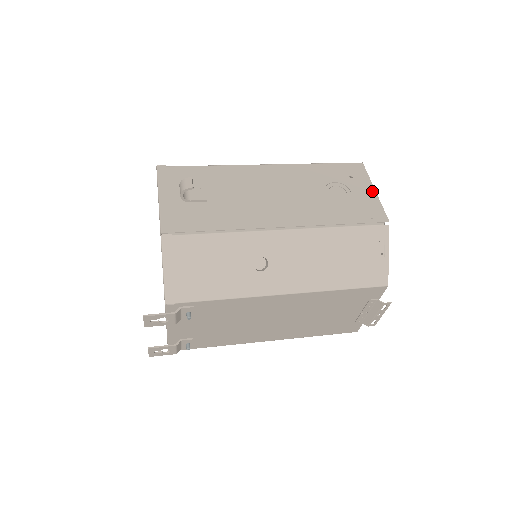
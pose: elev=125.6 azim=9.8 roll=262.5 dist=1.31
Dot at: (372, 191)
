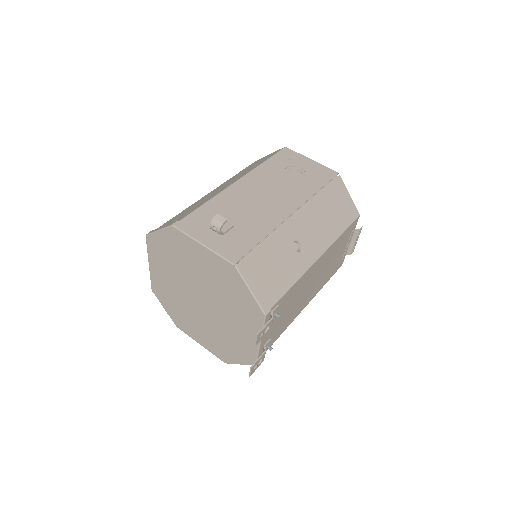
Dot at: (310, 161)
